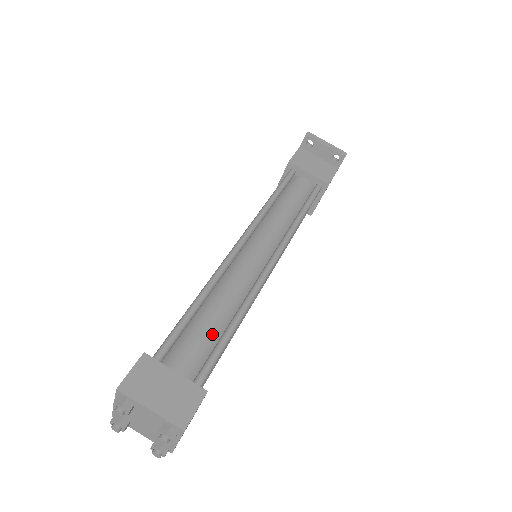
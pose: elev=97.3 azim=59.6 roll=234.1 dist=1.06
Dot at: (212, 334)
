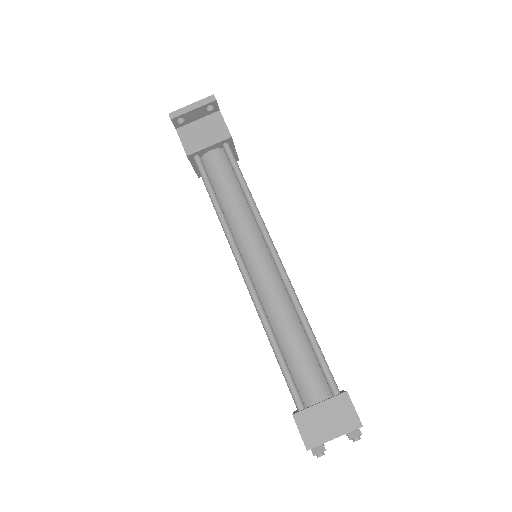
Dot at: (305, 352)
